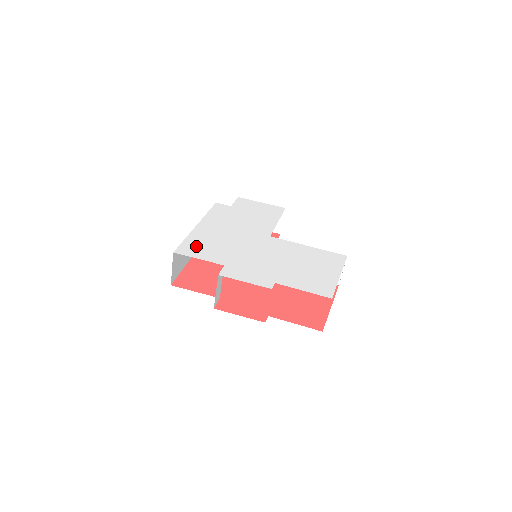
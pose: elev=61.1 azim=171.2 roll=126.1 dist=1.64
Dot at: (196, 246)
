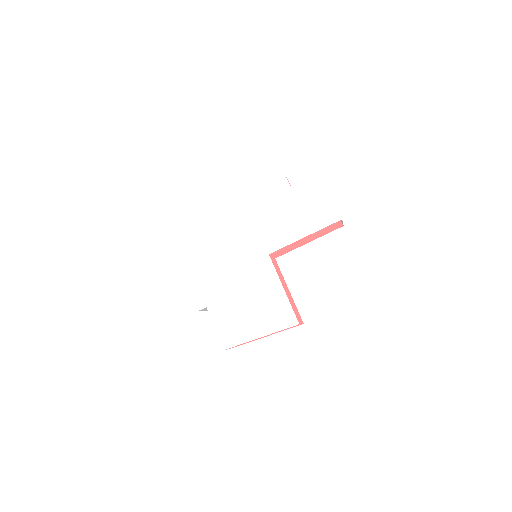
Dot at: (201, 230)
